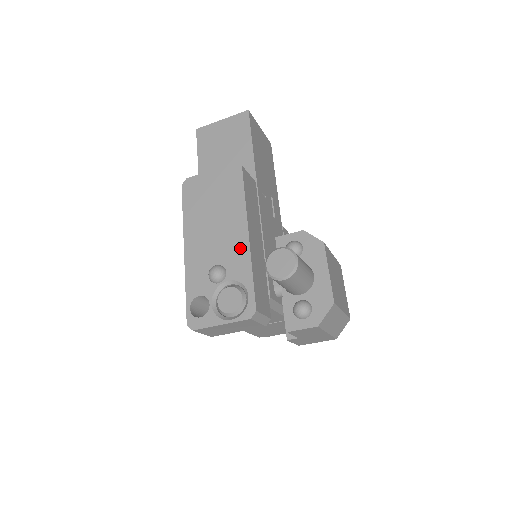
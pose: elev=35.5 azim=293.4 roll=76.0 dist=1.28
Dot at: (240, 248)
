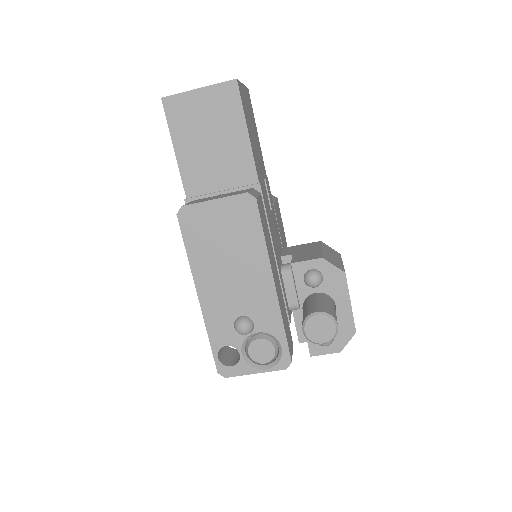
Dot at: (267, 300)
